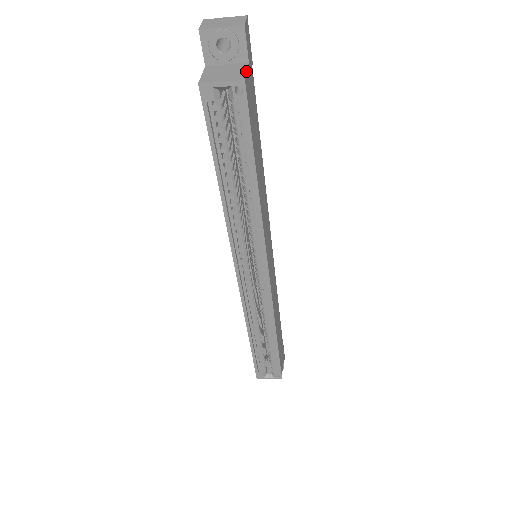
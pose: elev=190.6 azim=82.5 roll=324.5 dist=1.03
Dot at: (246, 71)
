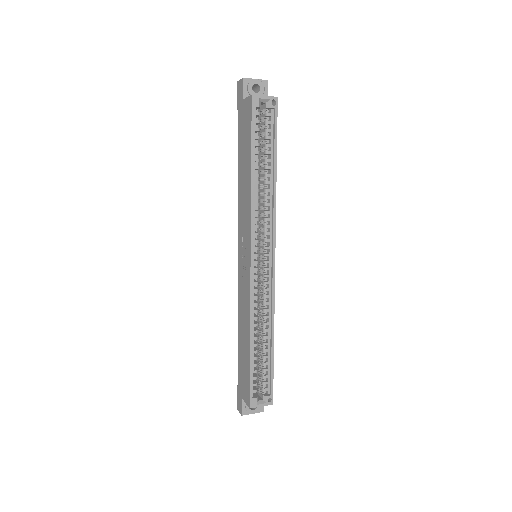
Dot at: occluded
